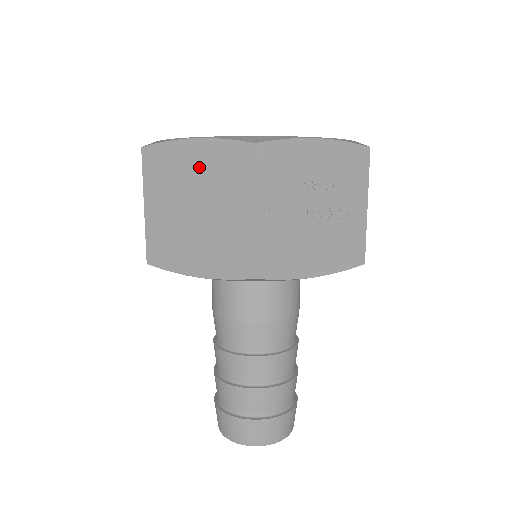
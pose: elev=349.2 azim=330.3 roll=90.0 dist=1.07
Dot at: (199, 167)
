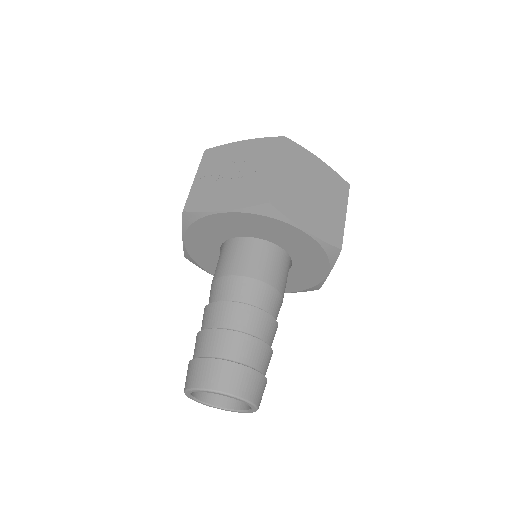
Dot at: occluded
